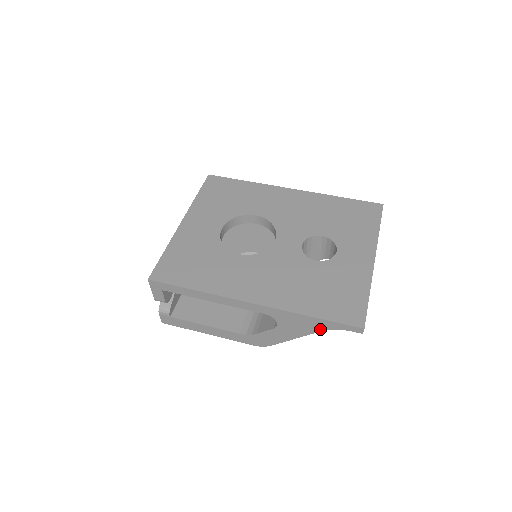
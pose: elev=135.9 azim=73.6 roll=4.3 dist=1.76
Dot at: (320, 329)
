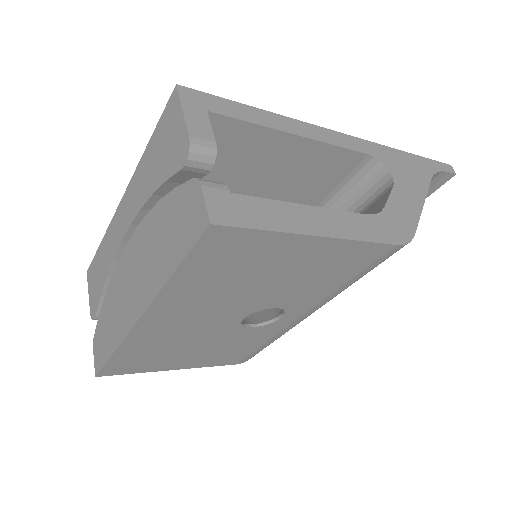
Dot at: (428, 175)
